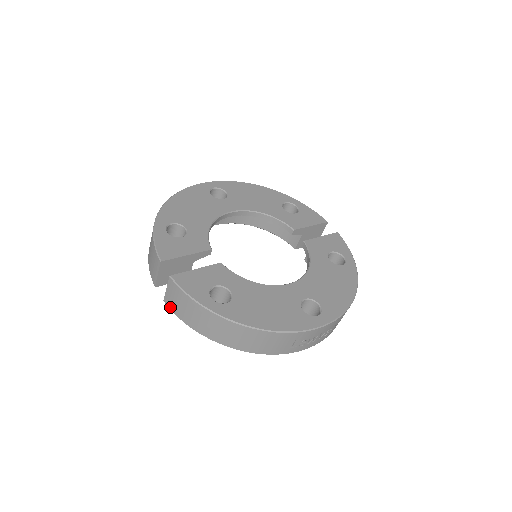
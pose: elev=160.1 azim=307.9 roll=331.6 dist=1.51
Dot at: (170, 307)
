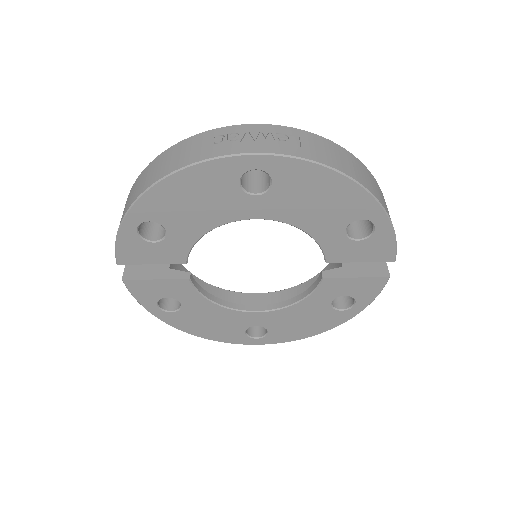
Dot at: occluded
